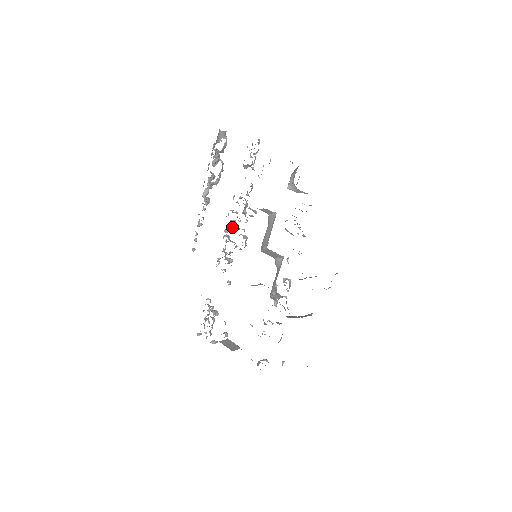
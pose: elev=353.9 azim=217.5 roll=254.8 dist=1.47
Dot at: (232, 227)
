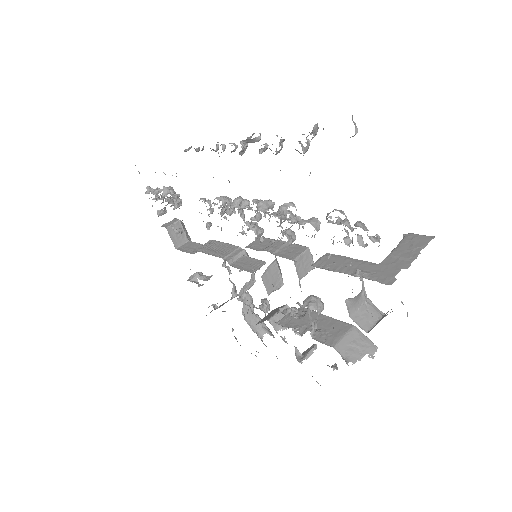
Dot at: (251, 219)
